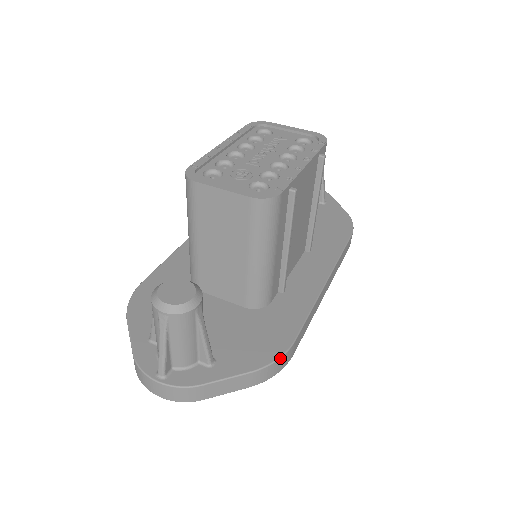
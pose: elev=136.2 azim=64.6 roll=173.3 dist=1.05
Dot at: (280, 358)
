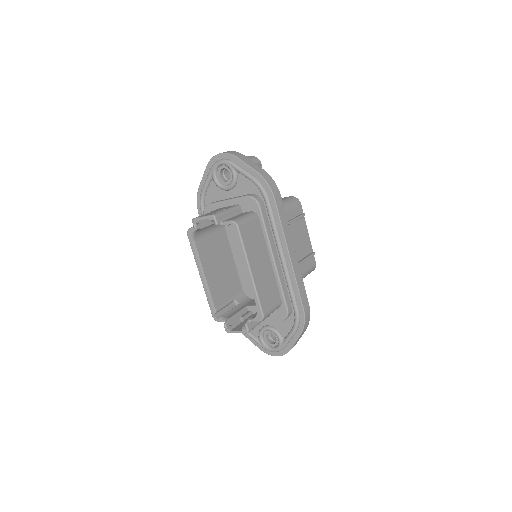
Dot at: (275, 183)
